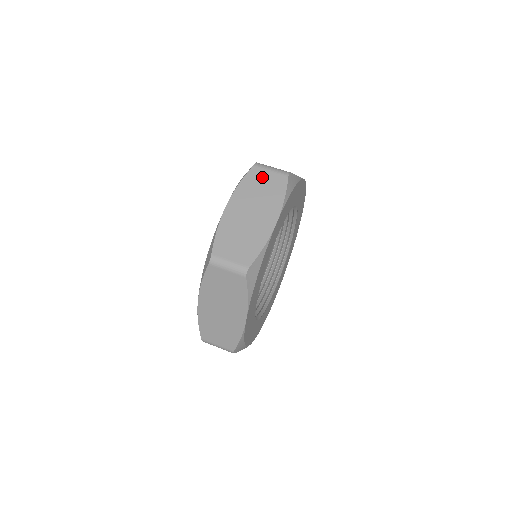
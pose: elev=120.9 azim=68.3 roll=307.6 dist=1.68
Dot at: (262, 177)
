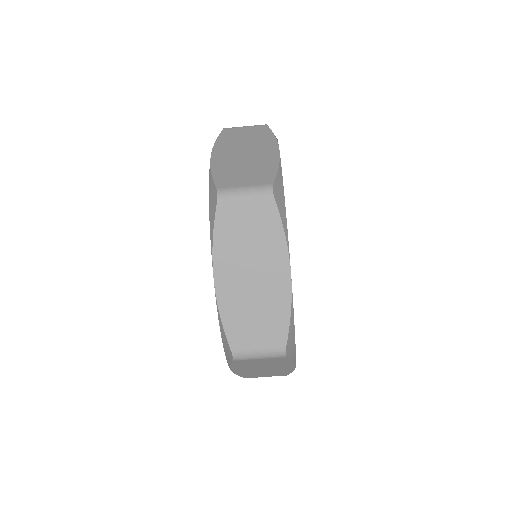
Dot at: (253, 362)
